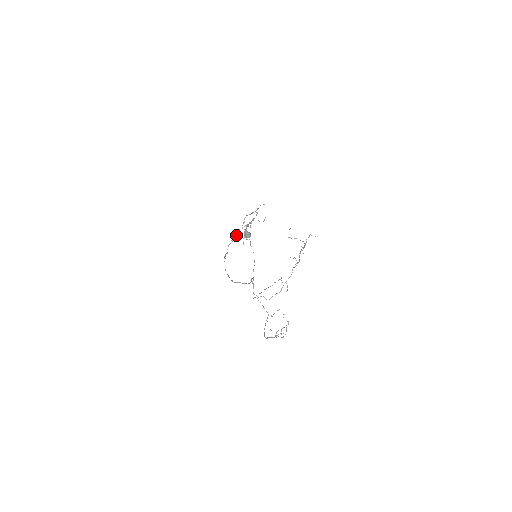
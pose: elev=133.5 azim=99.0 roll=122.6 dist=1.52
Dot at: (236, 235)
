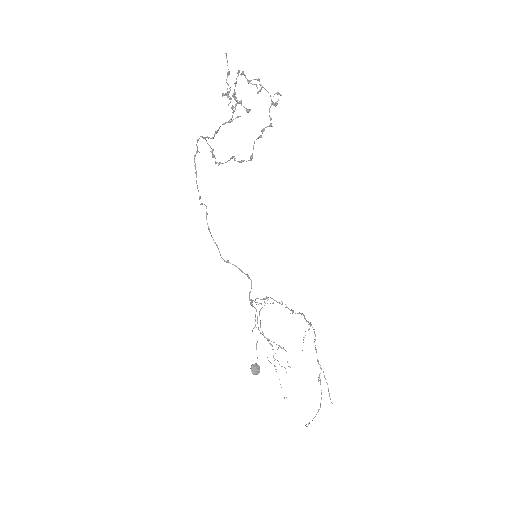
Dot at: (215, 158)
